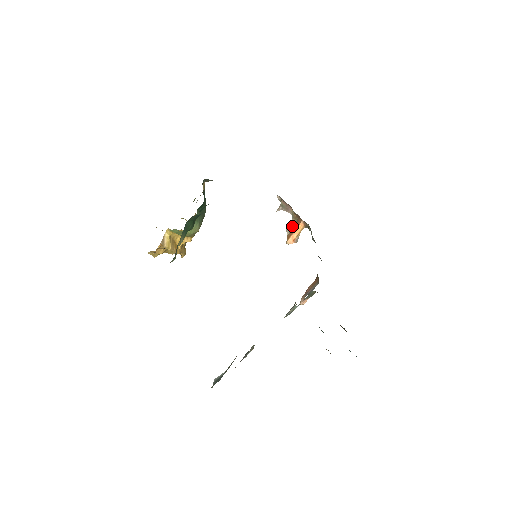
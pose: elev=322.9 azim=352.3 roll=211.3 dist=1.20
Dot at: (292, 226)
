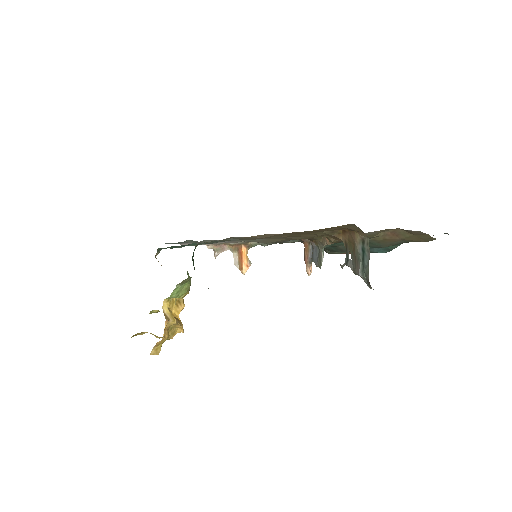
Dot at: (237, 258)
